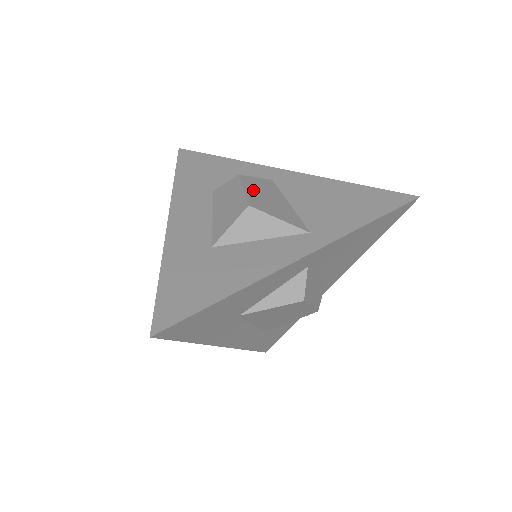
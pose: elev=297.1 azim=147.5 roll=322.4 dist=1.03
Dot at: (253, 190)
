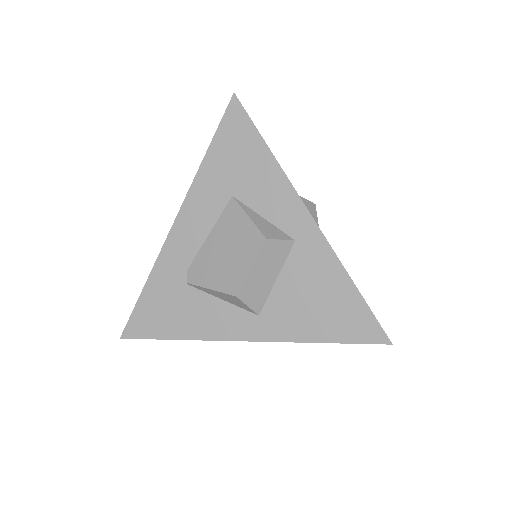
Dot at: occluded
